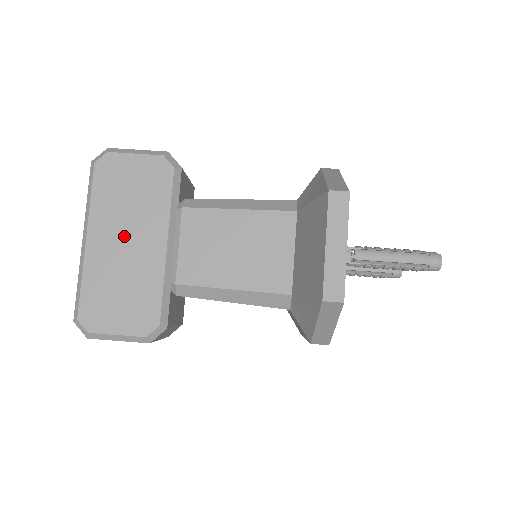
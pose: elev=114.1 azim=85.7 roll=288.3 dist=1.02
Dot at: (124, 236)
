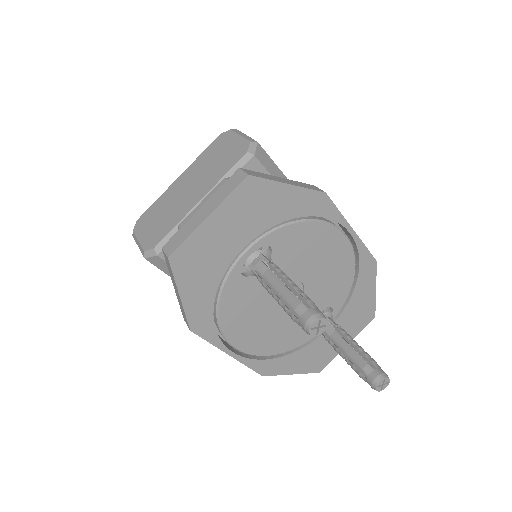
Dot at: (191, 184)
